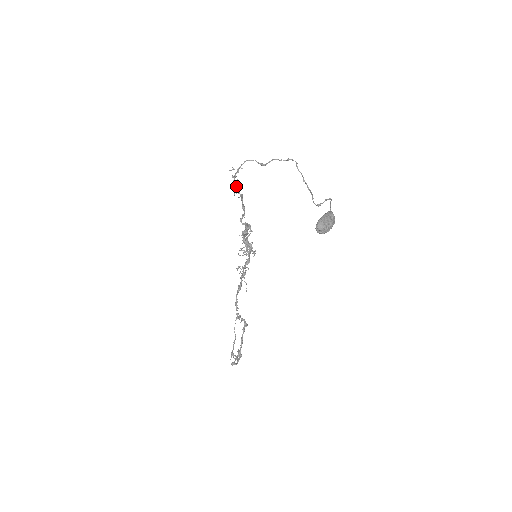
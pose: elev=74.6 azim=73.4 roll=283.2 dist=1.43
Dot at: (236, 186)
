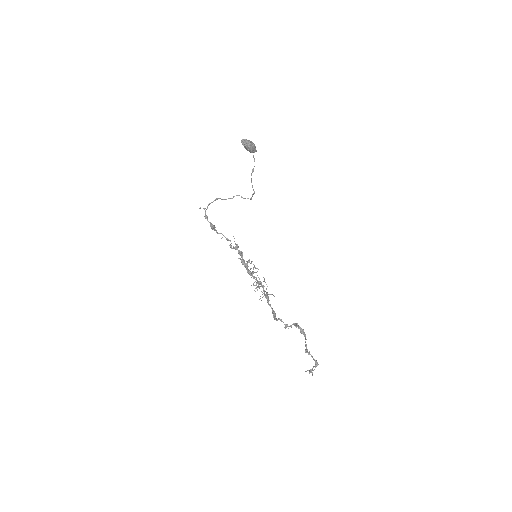
Dot at: (212, 225)
